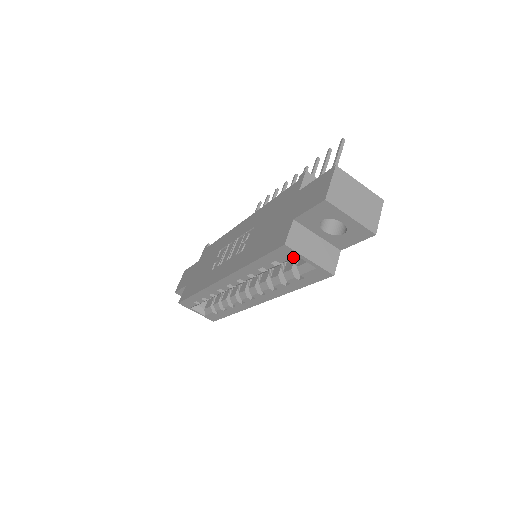
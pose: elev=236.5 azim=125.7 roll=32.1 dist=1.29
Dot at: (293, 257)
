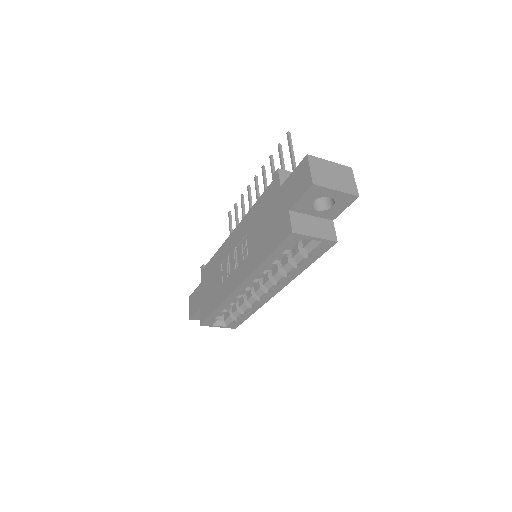
Dot at: (300, 240)
